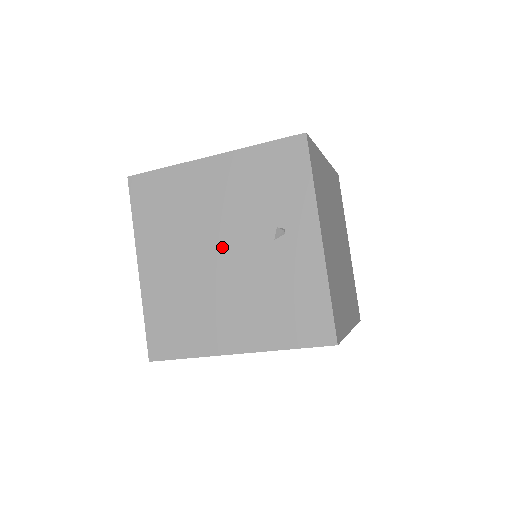
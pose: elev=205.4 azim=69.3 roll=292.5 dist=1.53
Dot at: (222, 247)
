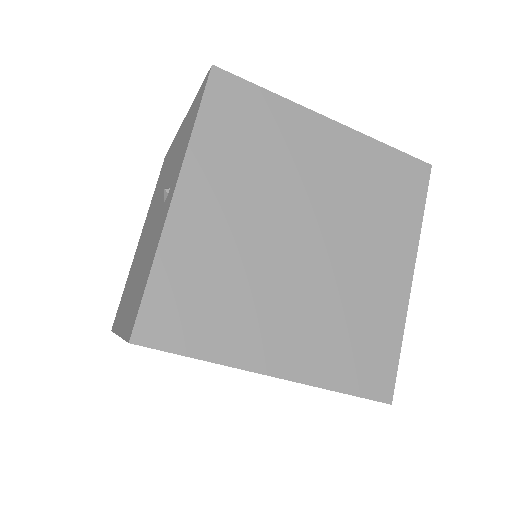
Dot at: (154, 215)
